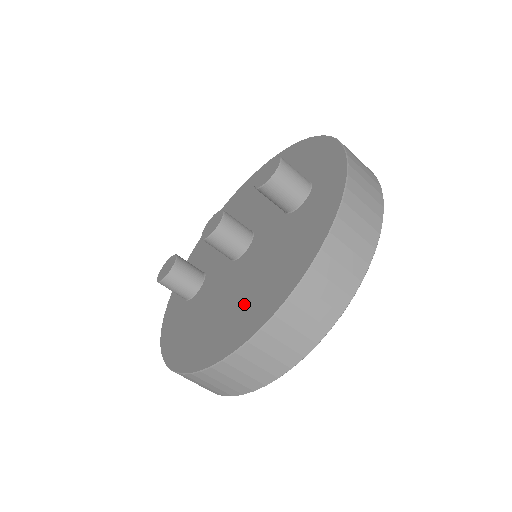
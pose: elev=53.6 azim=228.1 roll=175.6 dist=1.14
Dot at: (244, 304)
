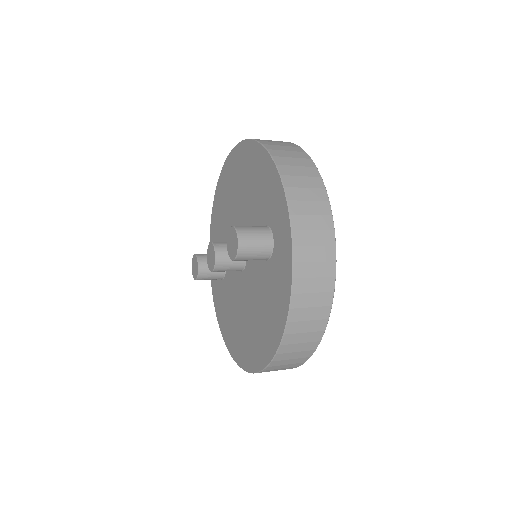
Dot at: (251, 333)
